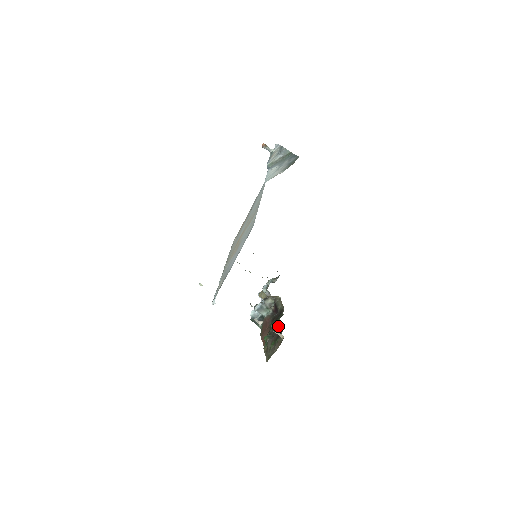
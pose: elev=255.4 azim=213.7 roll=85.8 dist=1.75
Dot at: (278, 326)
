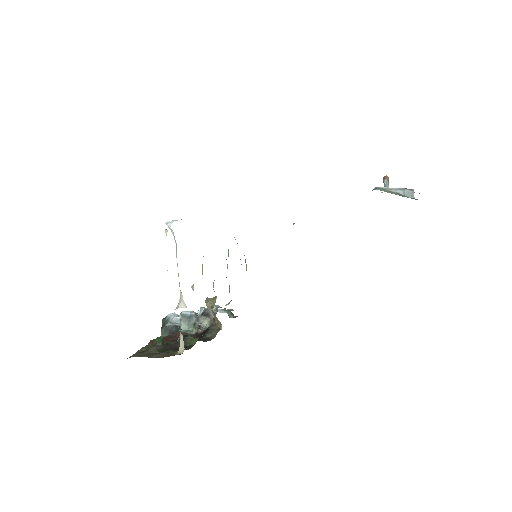
Dot at: (187, 343)
